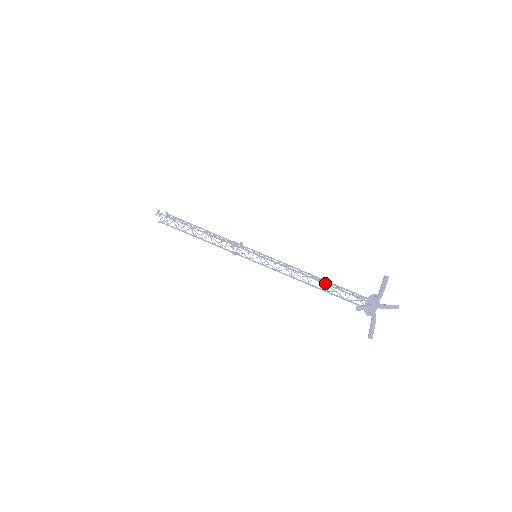
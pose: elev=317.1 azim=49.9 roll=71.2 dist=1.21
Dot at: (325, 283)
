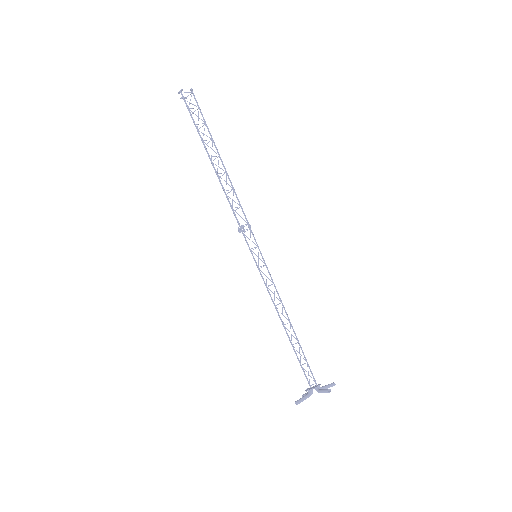
Dot at: (292, 345)
